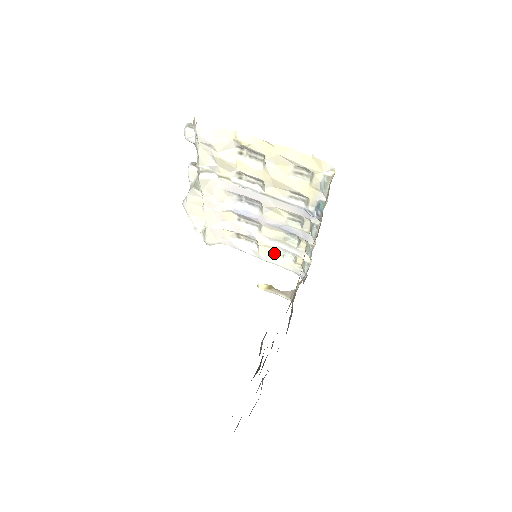
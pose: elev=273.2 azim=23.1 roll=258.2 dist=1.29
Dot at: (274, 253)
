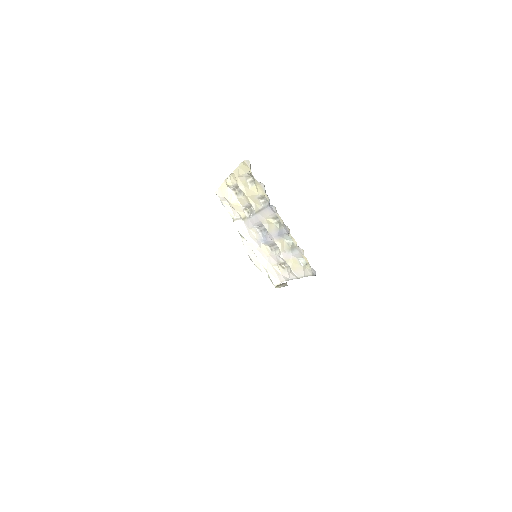
Dot at: (297, 265)
